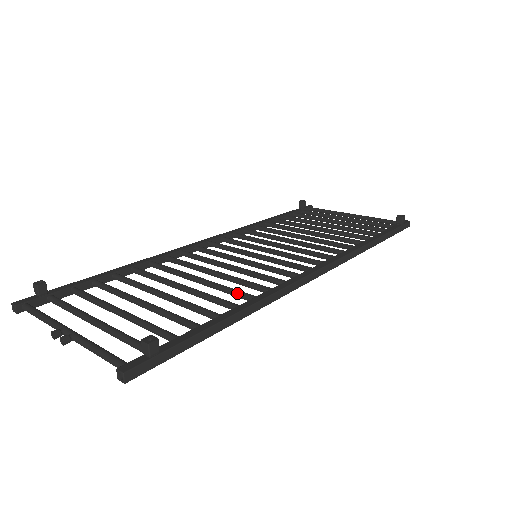
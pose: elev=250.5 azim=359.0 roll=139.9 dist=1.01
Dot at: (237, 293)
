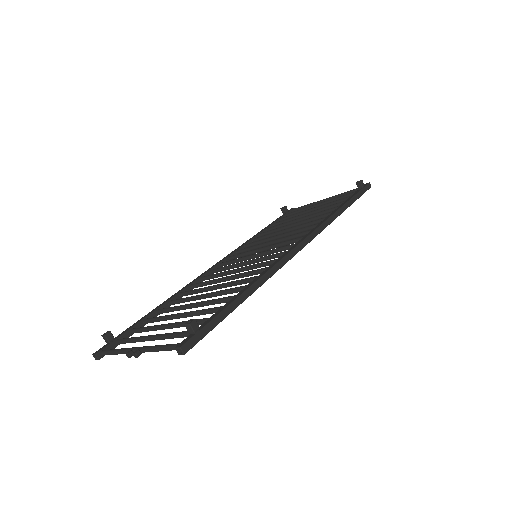
Dot at: (246, 280)
